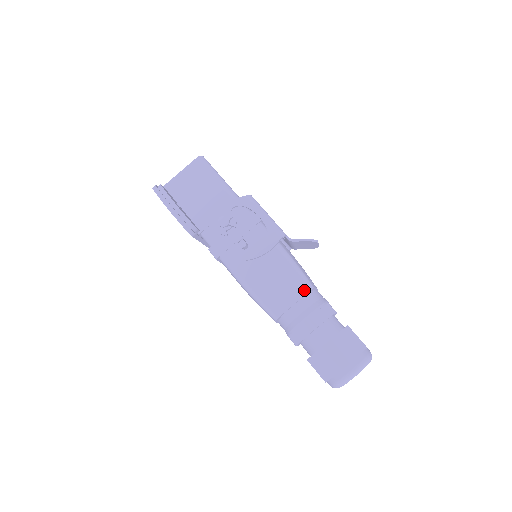
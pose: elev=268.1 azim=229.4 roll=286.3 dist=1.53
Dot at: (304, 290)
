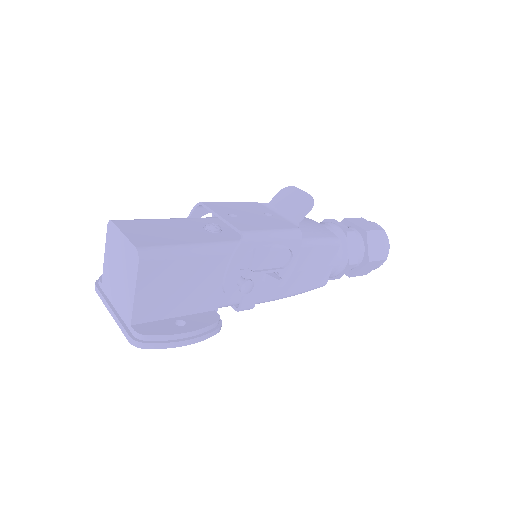
Dot at: (336, 249)
